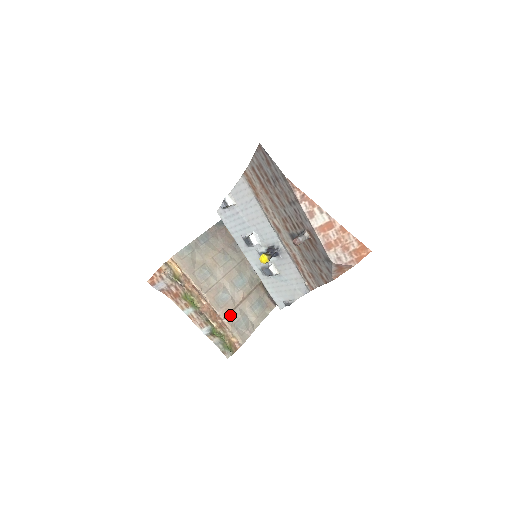
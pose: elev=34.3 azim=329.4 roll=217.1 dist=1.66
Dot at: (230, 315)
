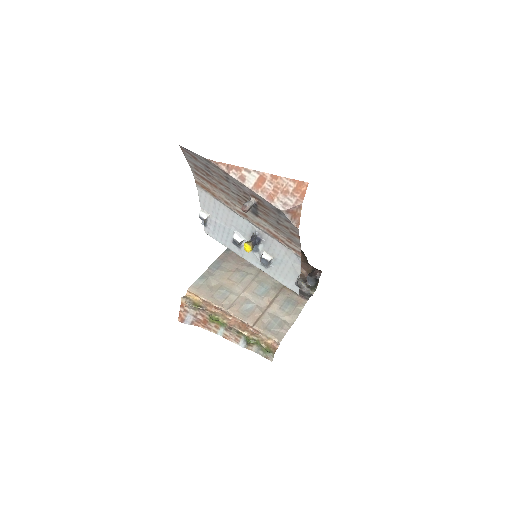
Dot at: (259, 321)
